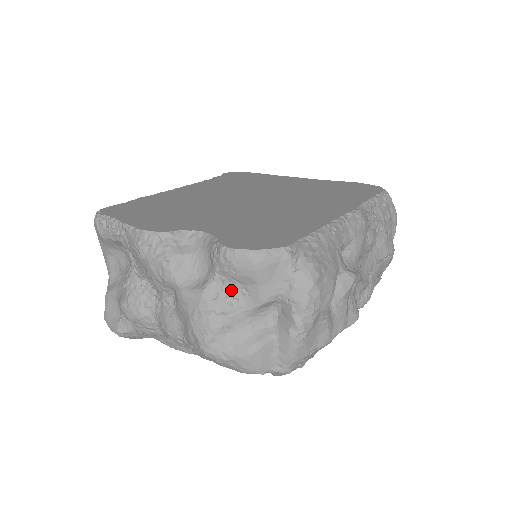
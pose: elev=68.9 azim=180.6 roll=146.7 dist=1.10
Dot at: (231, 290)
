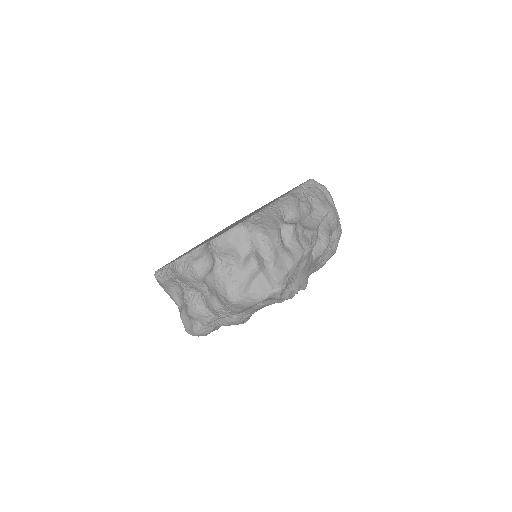
Dot at: (226, 261)
